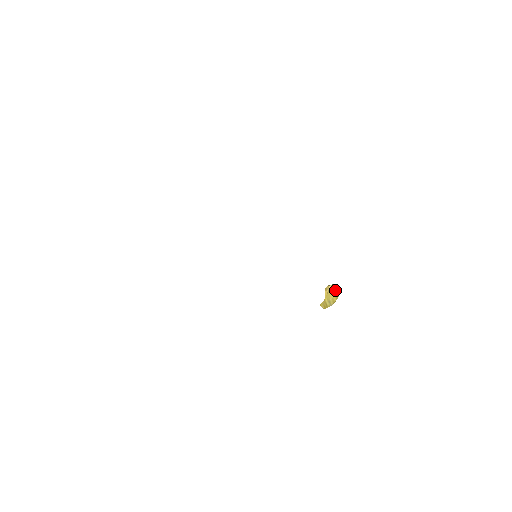
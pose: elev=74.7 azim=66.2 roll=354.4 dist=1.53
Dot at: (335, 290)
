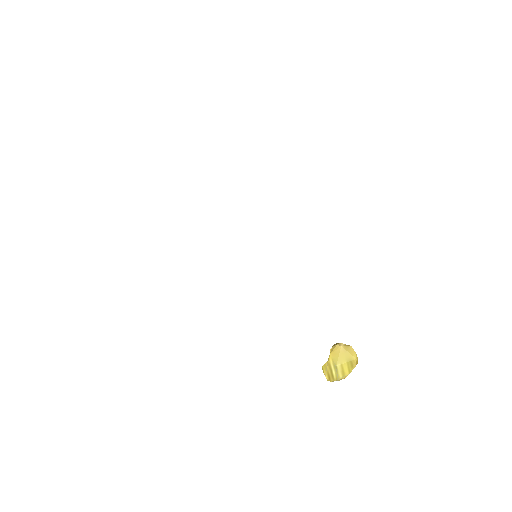
Dot at: (349, 354)
